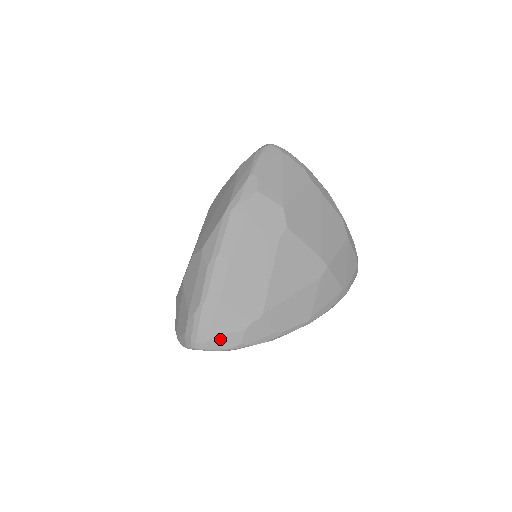
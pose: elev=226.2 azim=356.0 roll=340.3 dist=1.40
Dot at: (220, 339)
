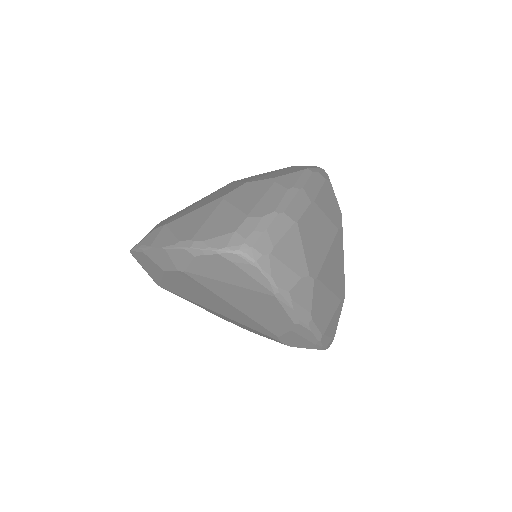
Dot at: (278, 265)
